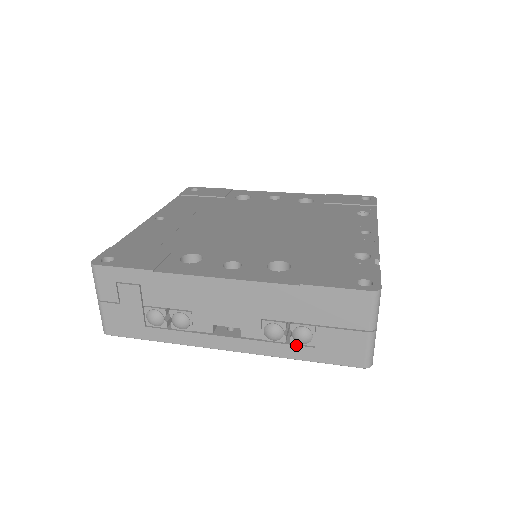
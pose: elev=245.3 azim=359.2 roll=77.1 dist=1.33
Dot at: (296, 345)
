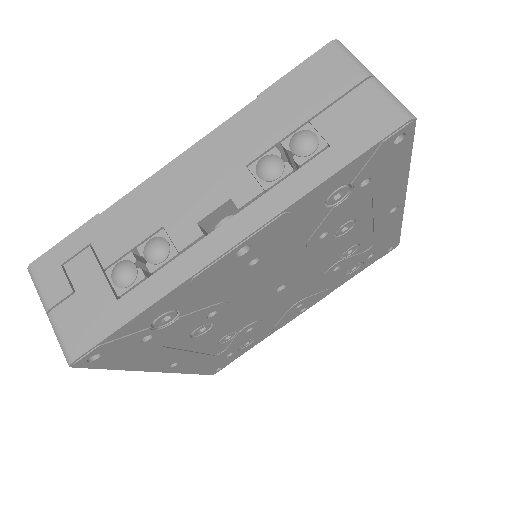
Dot at: (307, 162)
